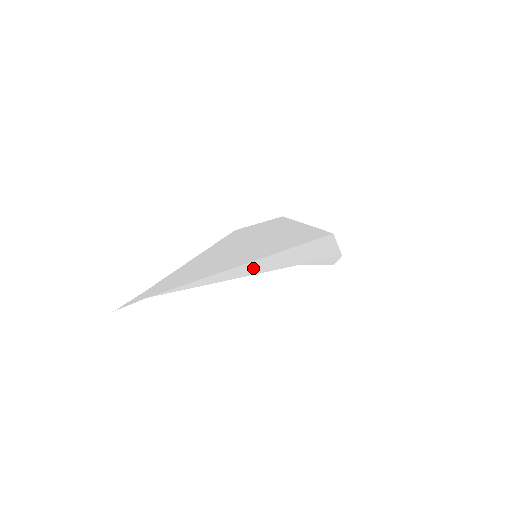
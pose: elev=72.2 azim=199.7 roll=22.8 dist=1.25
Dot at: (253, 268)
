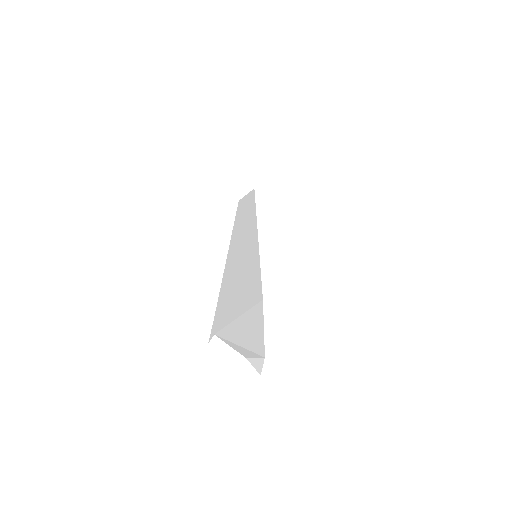
Dot at: (238, 333)
